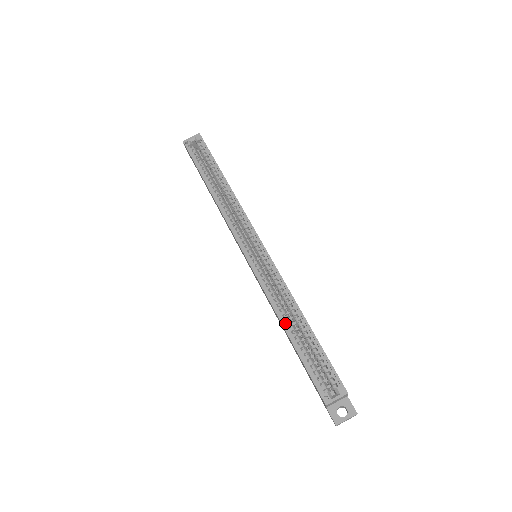
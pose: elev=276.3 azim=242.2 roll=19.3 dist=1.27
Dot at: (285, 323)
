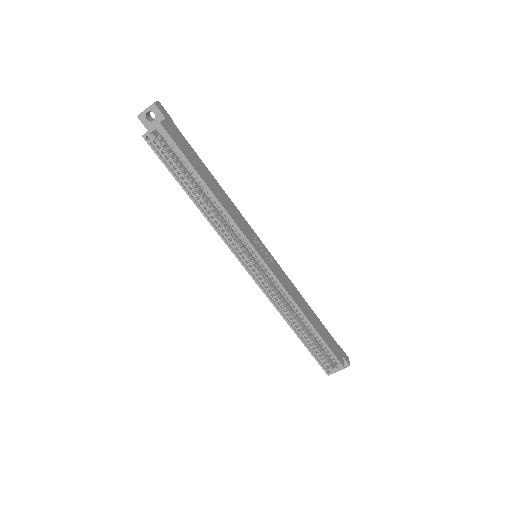
Dot at: (292, 324)
